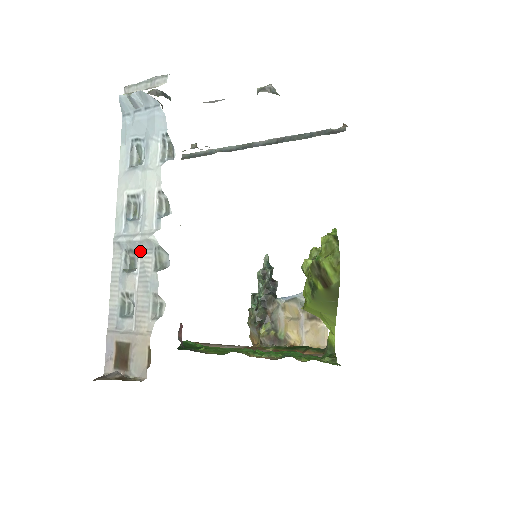
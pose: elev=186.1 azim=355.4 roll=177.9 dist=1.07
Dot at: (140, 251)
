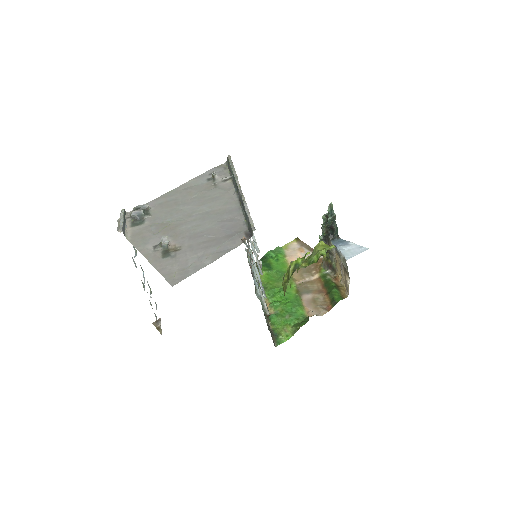
Dot at: occluded
